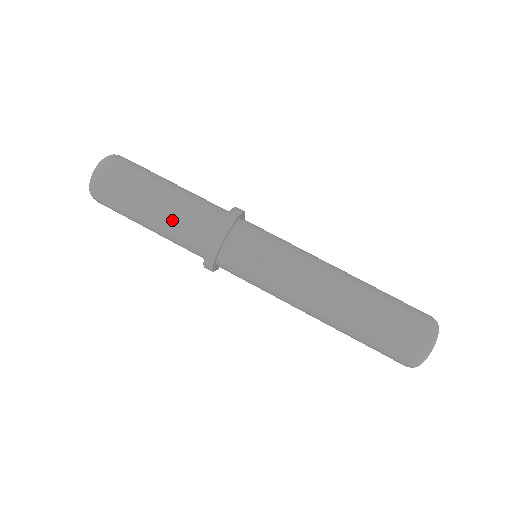
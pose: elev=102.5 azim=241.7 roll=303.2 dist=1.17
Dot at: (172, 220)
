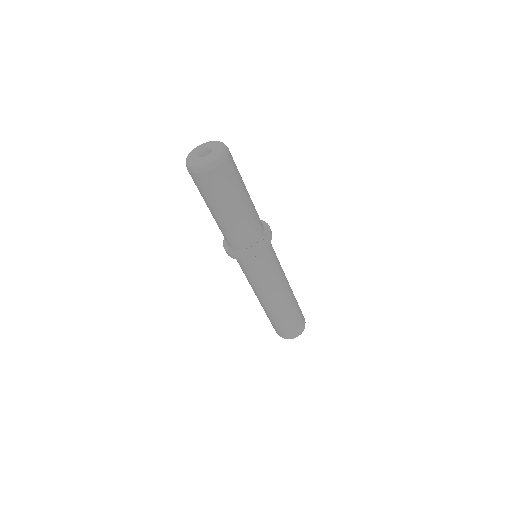
Dot at: (227, 227)
